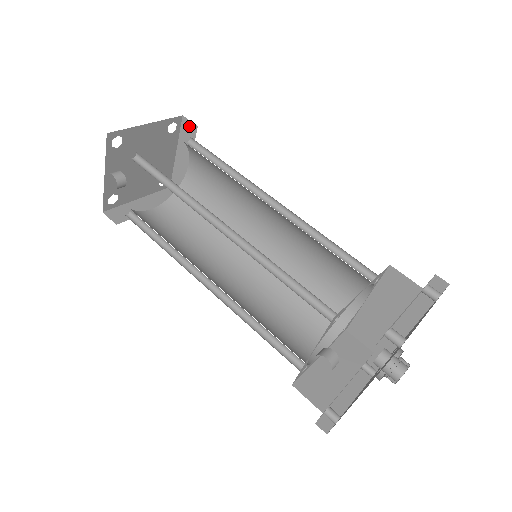
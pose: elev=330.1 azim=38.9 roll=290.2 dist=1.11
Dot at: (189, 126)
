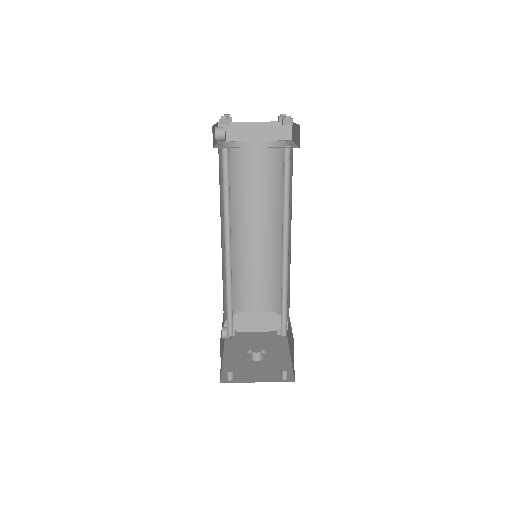
Dot at: (299, 136)
